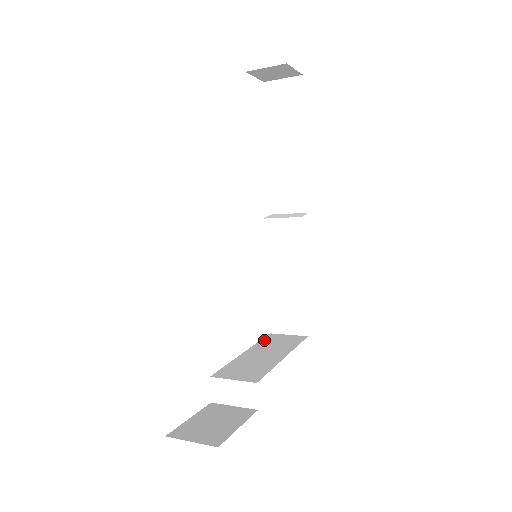
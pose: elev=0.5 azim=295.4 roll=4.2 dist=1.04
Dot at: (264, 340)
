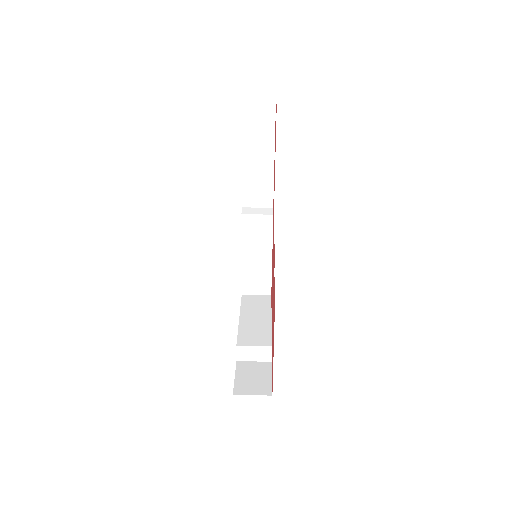
Dot at: (244, 303)
